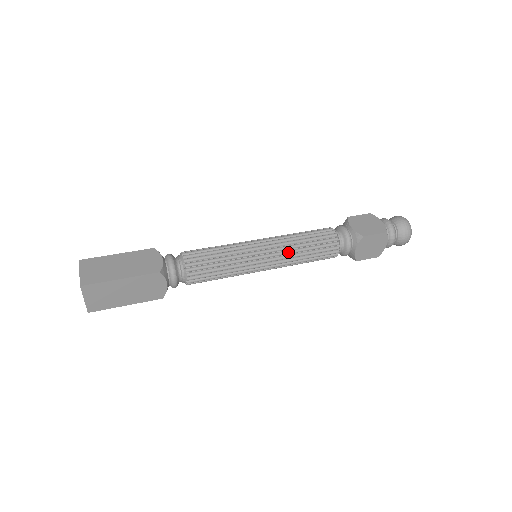
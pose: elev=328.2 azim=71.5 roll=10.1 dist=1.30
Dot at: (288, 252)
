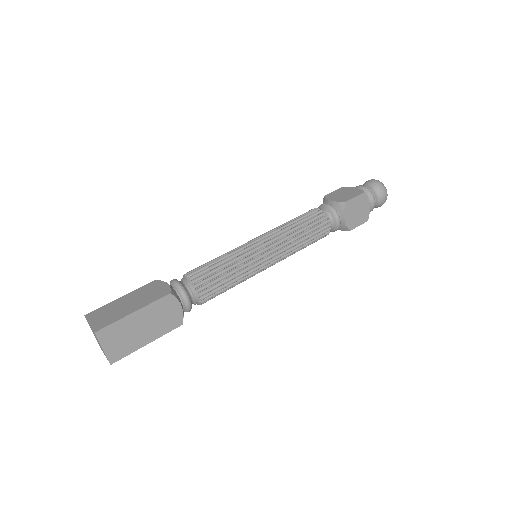
Dot at: (284, 239)
